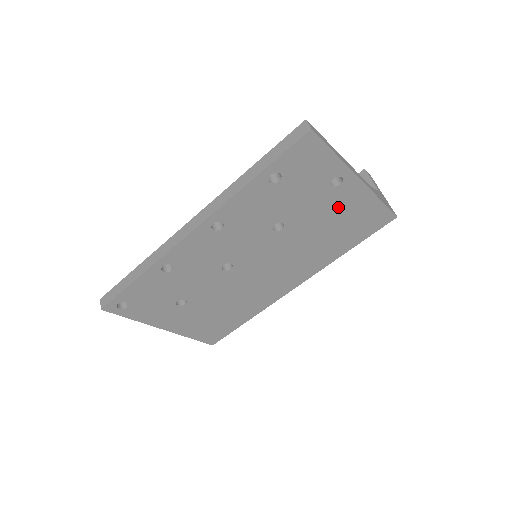
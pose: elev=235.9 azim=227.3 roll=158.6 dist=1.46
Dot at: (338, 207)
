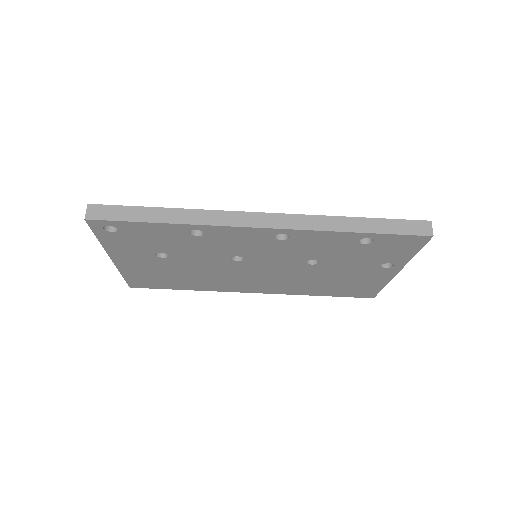
Dot at: (361, 275)
